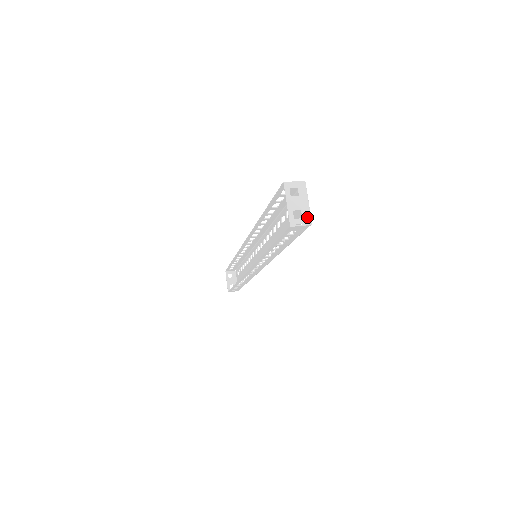
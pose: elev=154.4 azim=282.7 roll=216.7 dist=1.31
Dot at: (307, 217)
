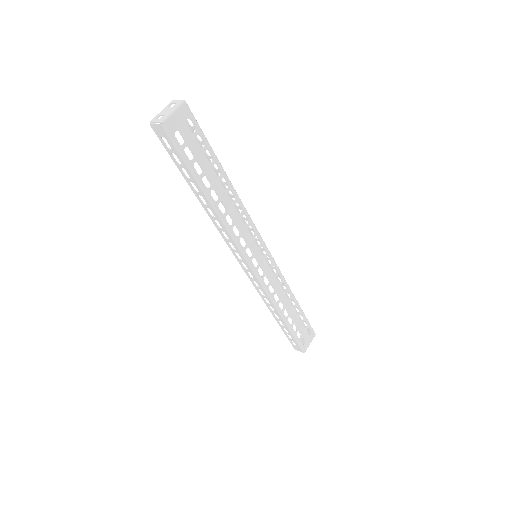
Dot at: (163, 119)
